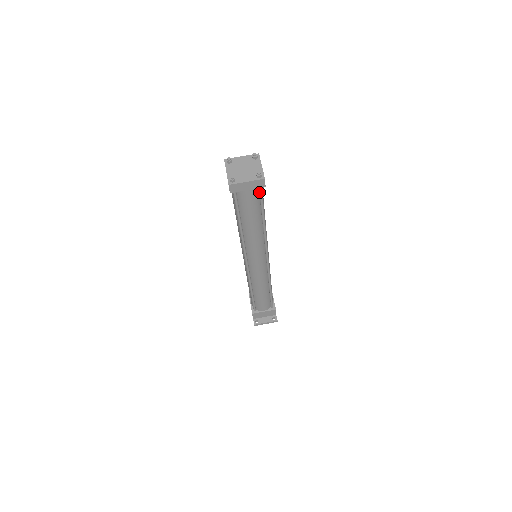
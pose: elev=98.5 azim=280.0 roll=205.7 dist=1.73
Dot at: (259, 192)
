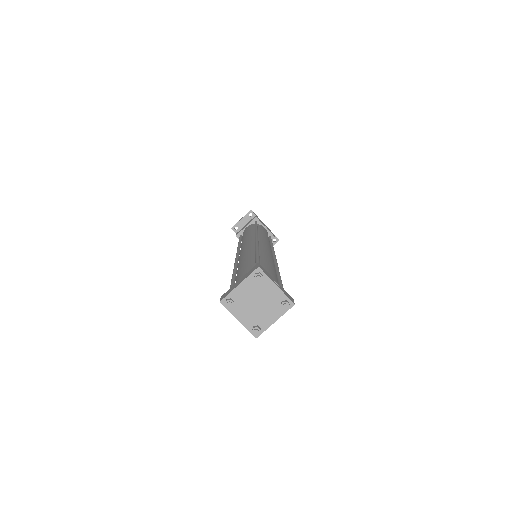
Dot at: occluded
